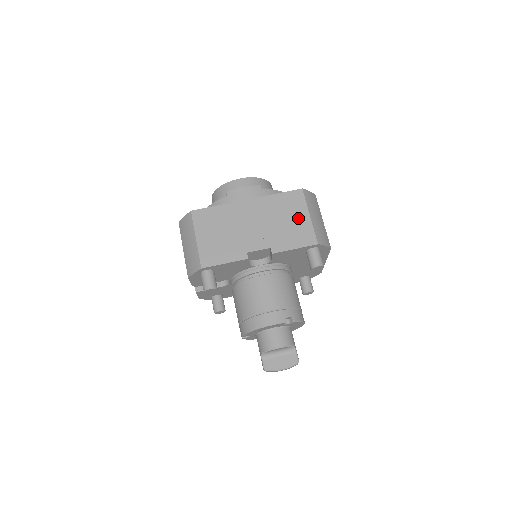
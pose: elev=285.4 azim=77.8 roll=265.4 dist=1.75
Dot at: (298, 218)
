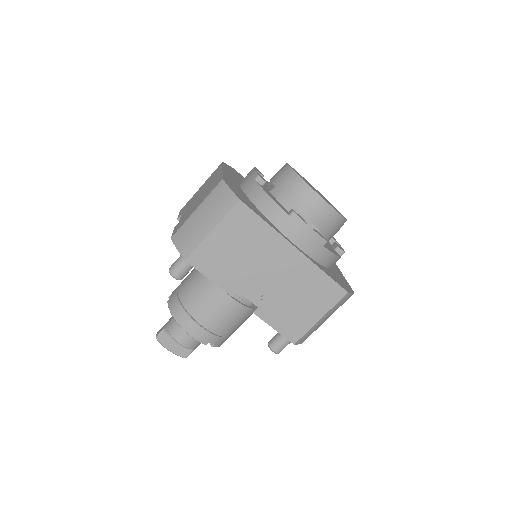
Dot at: (310, 311)
